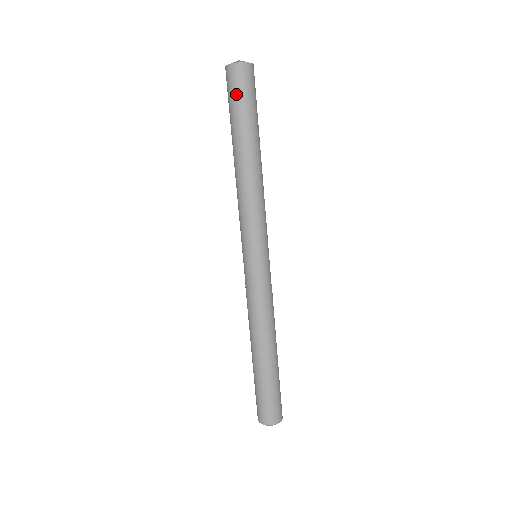
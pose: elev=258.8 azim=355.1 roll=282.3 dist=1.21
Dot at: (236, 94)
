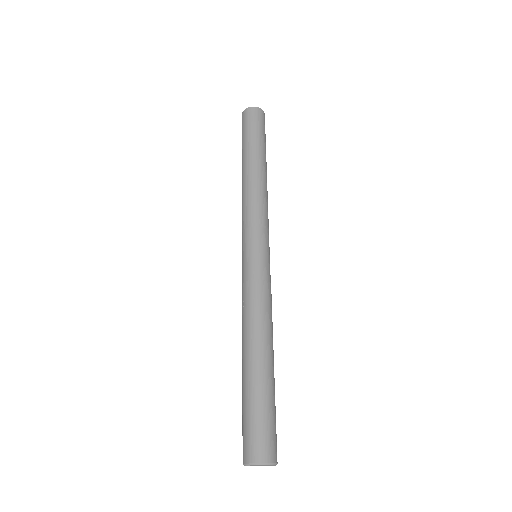
Dot at: (253, 124)
